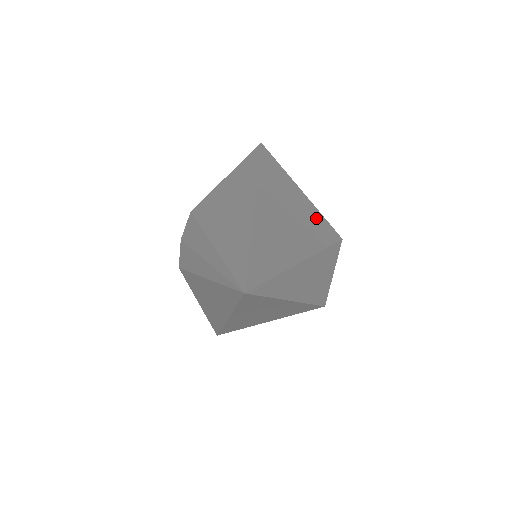
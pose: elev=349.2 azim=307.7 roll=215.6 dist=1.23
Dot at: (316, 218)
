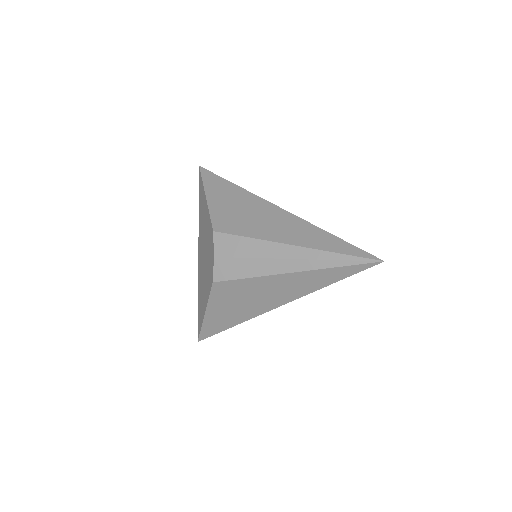
Dot at: occluded
